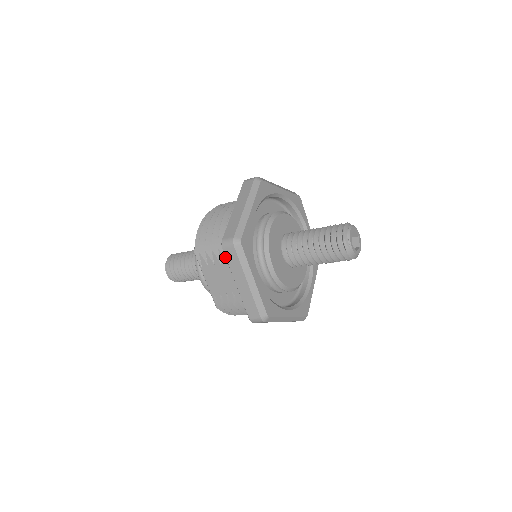
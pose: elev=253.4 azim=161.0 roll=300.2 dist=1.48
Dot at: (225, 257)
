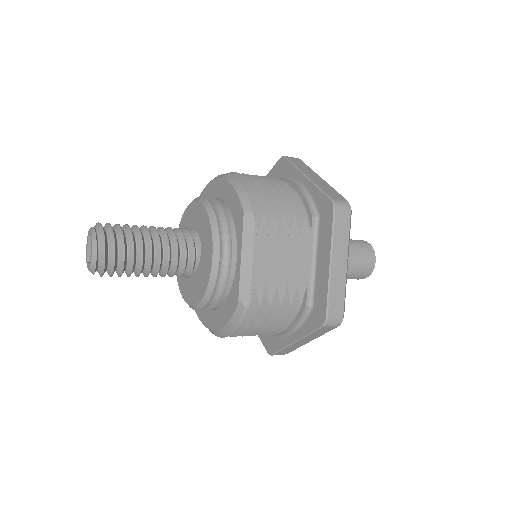
Dot at: (297, 230)
